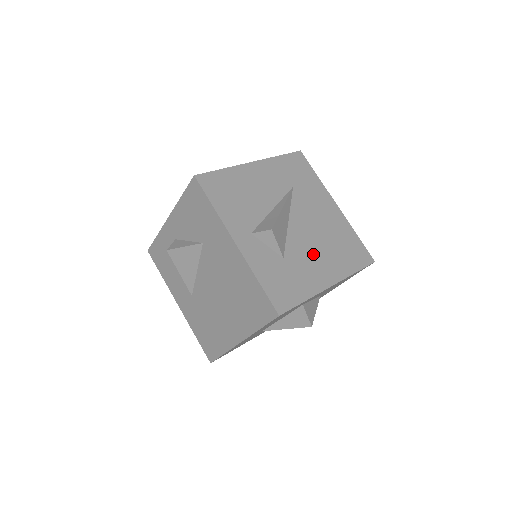
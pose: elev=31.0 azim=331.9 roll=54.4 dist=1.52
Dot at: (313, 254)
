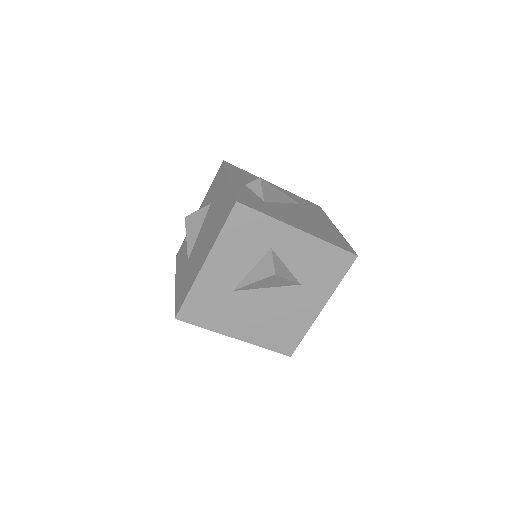
Dot at: (294, 217)
